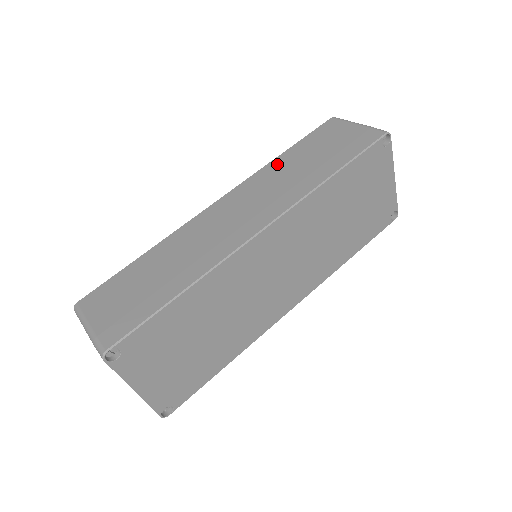
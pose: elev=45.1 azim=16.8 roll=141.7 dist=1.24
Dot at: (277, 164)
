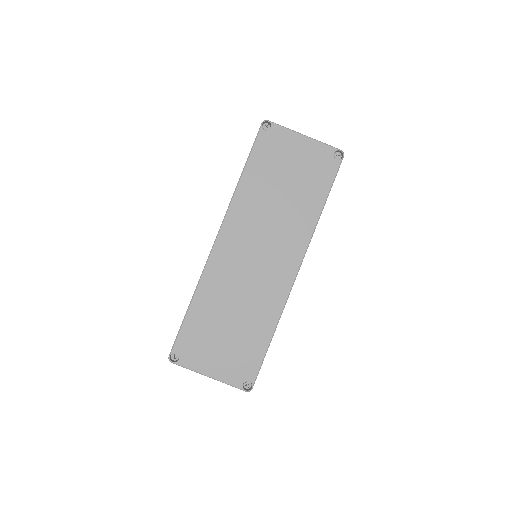
Dot at: occluded
